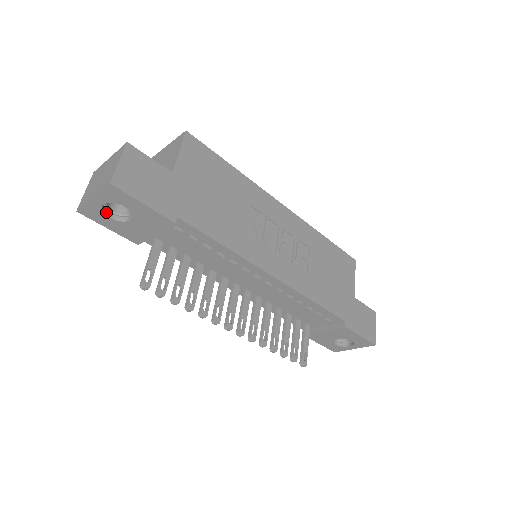
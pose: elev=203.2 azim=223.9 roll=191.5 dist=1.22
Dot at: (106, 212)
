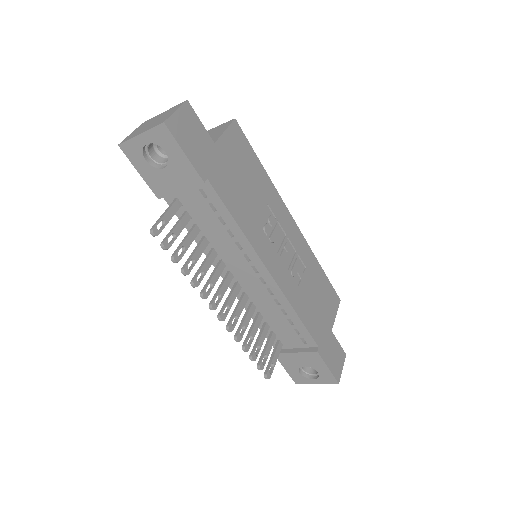
Dot at: (145, 154)
